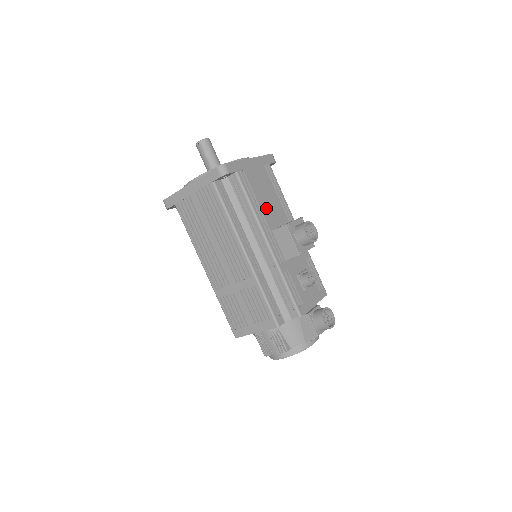
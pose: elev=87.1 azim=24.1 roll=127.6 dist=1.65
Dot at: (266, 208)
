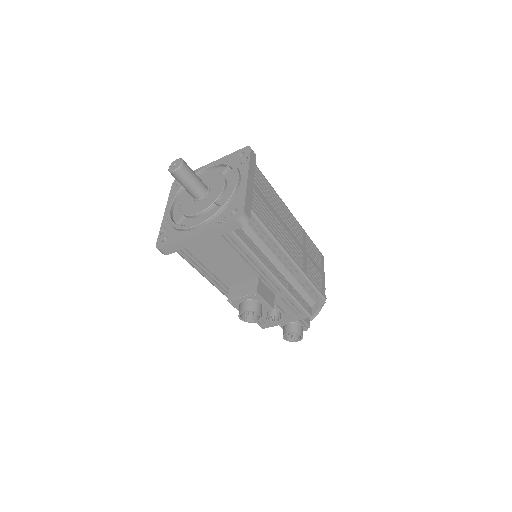
Dot at: (222, 271)
